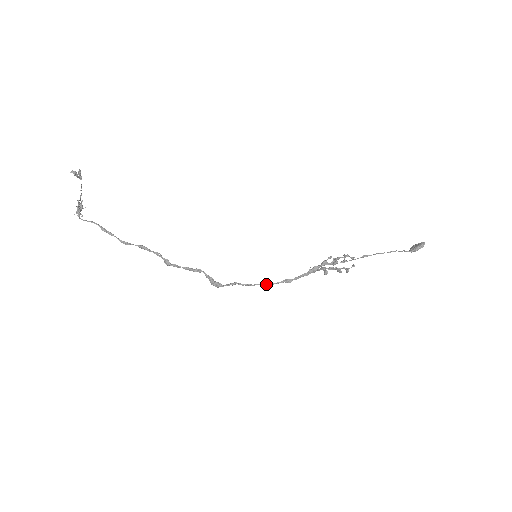
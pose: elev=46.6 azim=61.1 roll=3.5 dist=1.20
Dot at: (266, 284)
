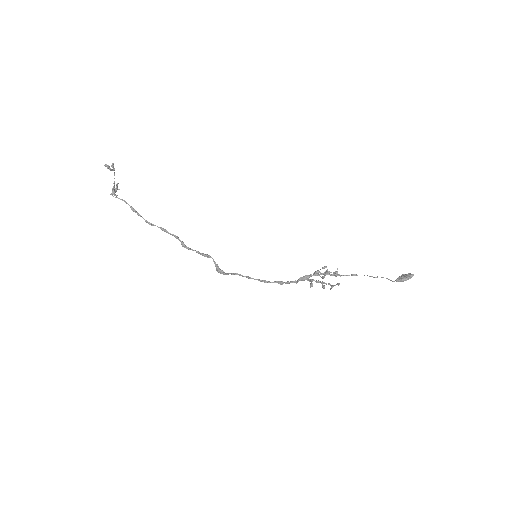
Dot at: (261, 281)
